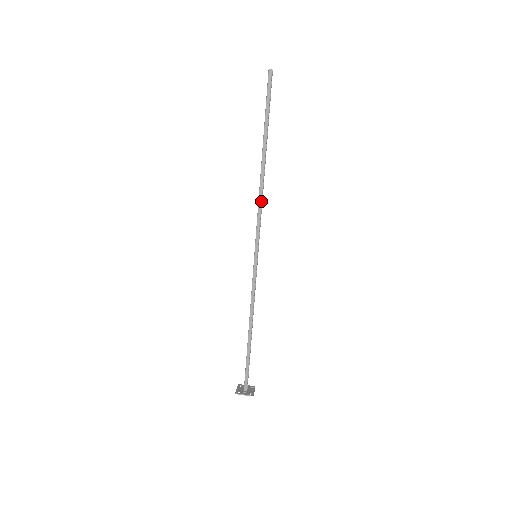
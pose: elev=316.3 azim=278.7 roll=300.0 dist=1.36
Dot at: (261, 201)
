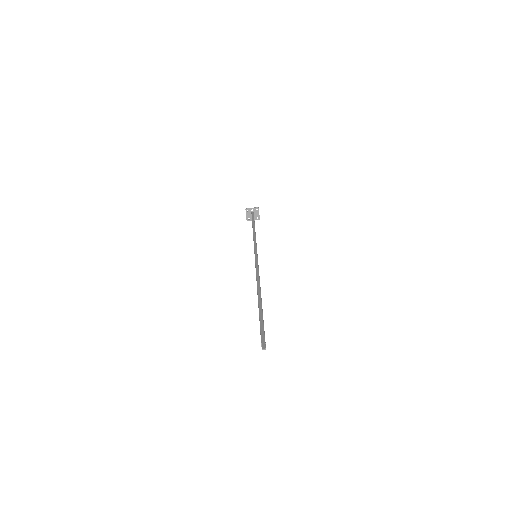
Dot at: occluded
